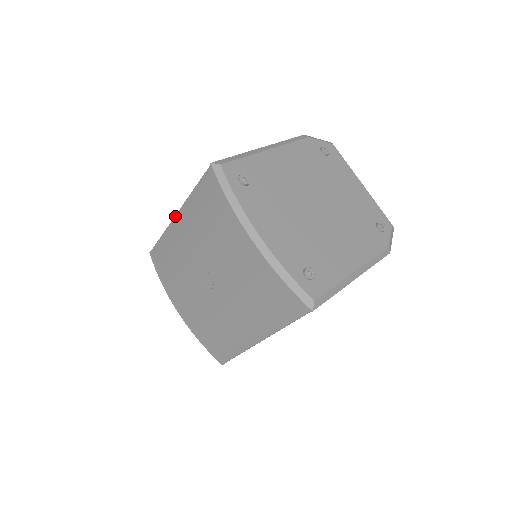
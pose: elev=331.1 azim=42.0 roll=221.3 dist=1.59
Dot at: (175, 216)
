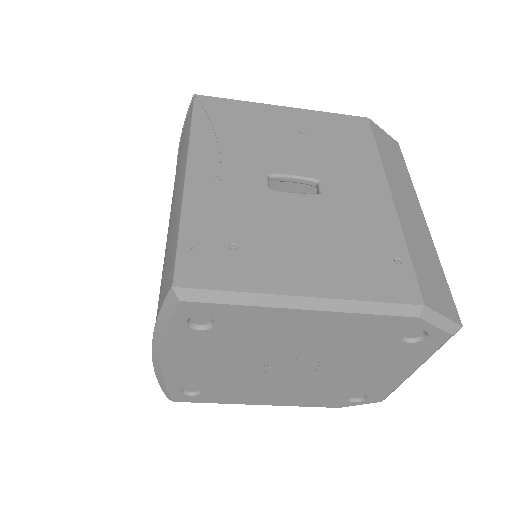
Dot at: occluded
